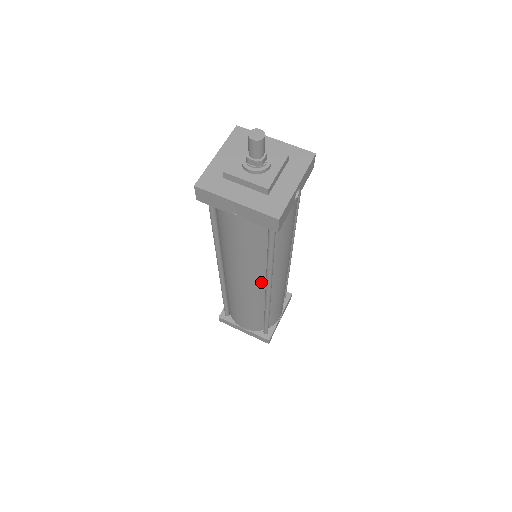
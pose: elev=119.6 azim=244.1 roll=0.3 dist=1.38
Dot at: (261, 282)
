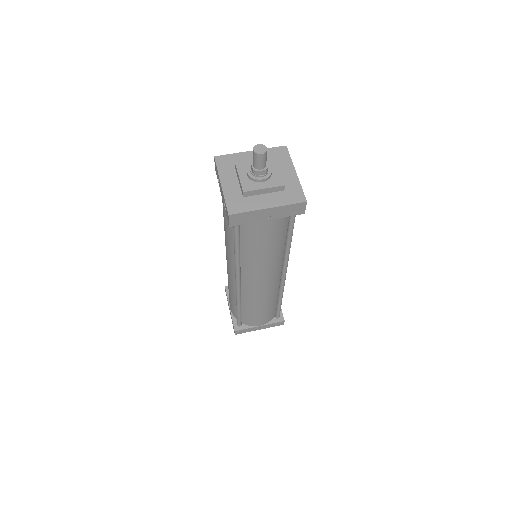
Dot at: (278, 270)
